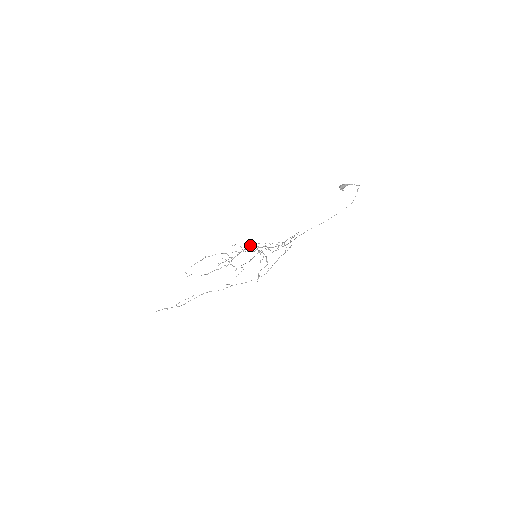
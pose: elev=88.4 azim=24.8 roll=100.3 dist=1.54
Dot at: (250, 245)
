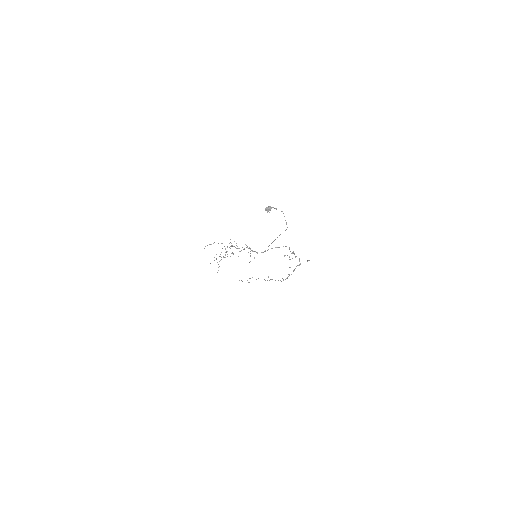
Dot at: (230, 242)
